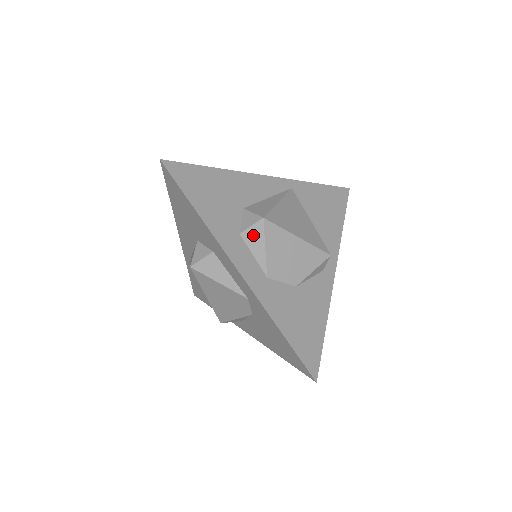
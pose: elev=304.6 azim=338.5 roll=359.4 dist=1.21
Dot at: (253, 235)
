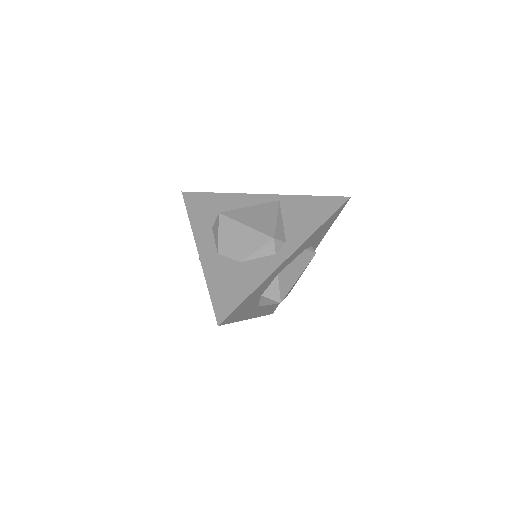
Dot at: (216, 226)
